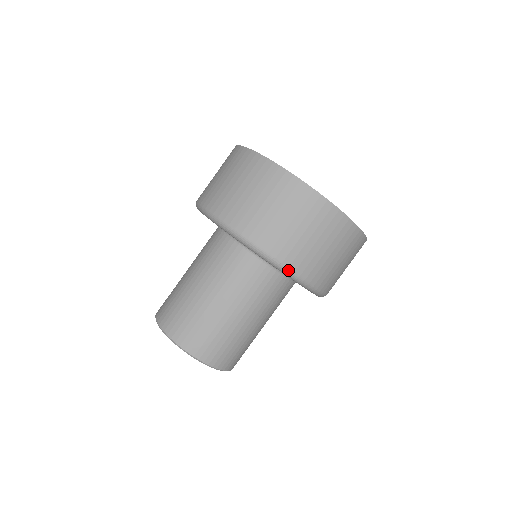
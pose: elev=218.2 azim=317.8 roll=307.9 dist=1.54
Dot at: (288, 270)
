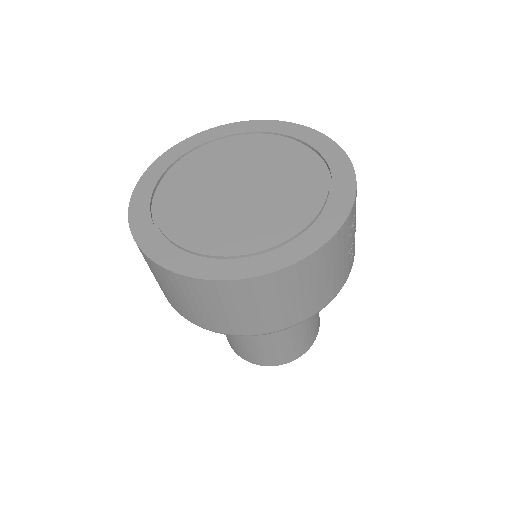
Dot at: occluded
